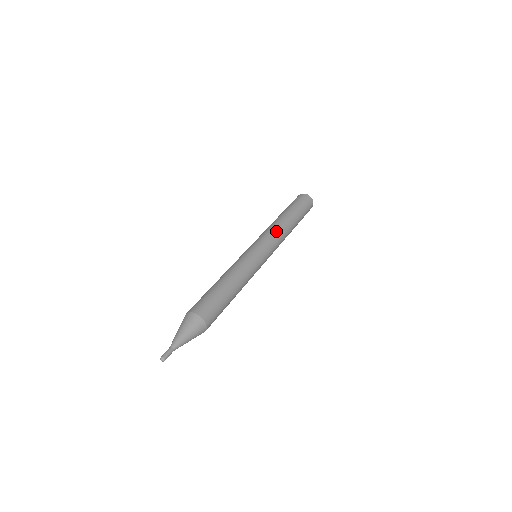
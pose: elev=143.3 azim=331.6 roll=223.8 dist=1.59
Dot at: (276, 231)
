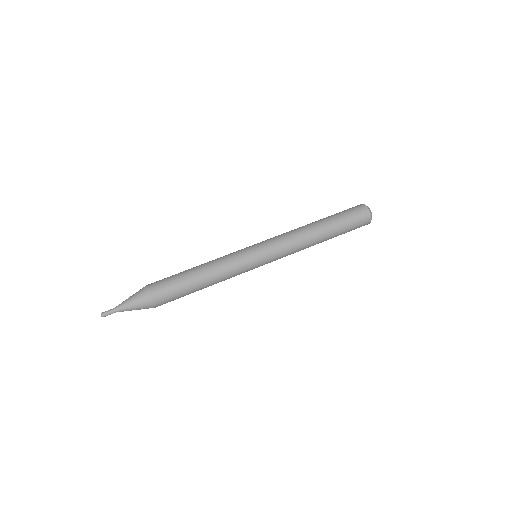
Dot at: (288, 234)
